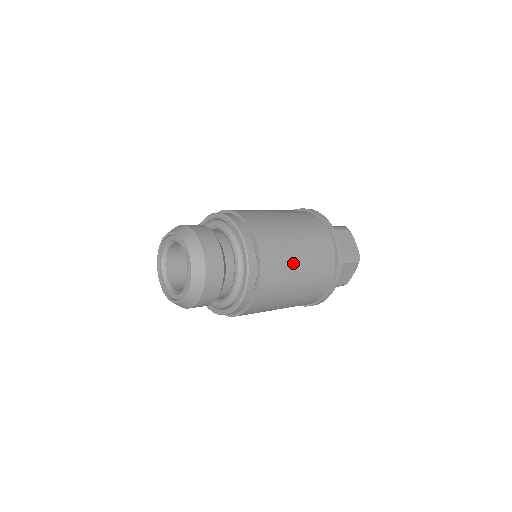
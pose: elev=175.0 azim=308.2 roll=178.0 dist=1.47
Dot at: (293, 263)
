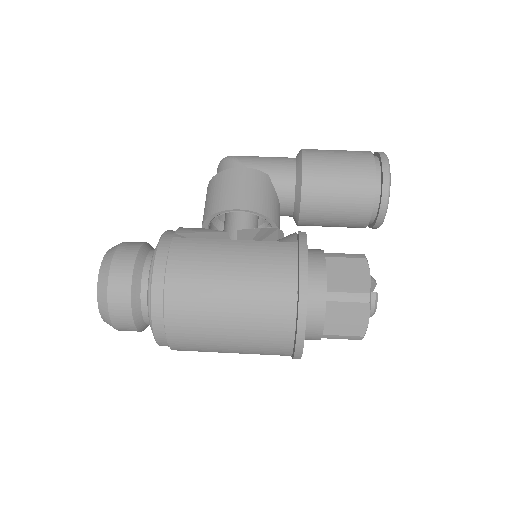
Dot at: (218, 346)
